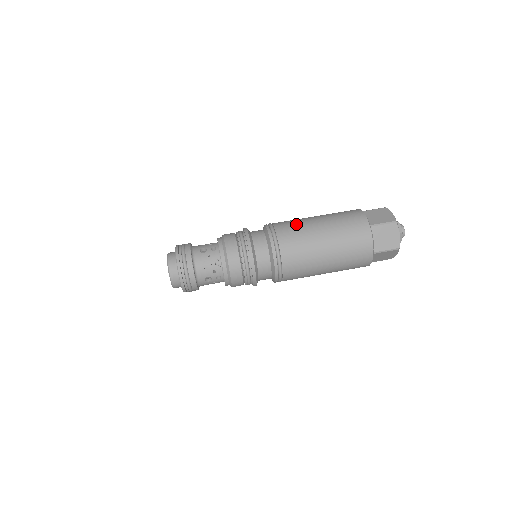
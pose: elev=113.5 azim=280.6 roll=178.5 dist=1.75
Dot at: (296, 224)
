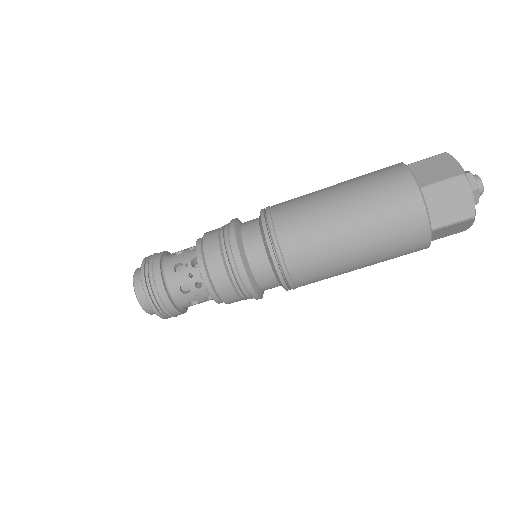
Dot at: (316, 246)
